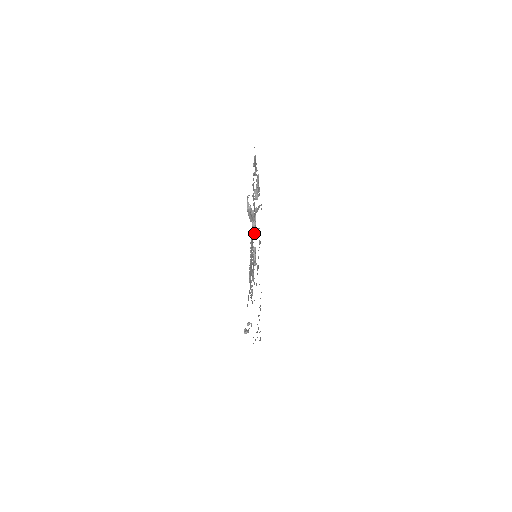
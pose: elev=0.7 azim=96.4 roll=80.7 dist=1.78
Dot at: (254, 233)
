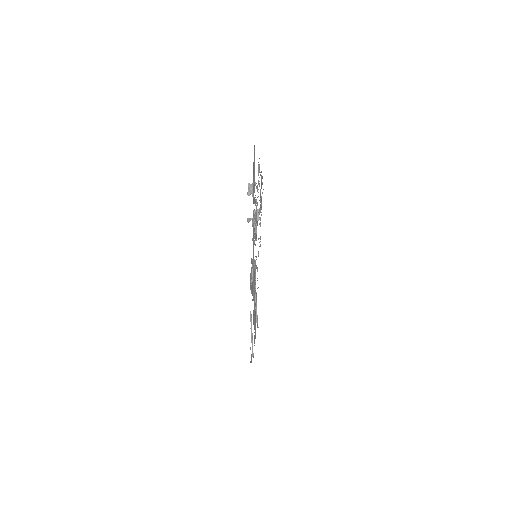
Dot at: occluded
